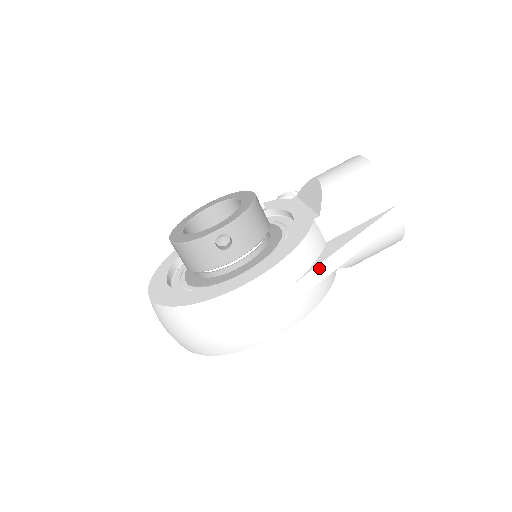
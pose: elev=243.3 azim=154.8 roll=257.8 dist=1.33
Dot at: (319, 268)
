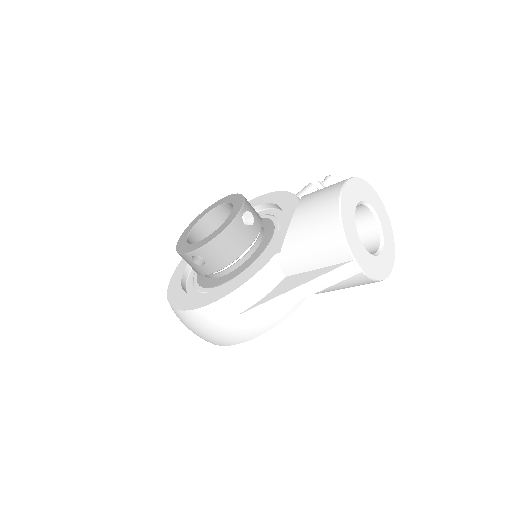
Dot at: (260, 307)
